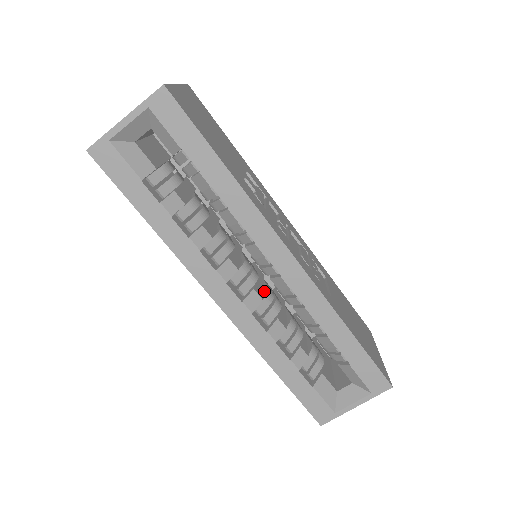
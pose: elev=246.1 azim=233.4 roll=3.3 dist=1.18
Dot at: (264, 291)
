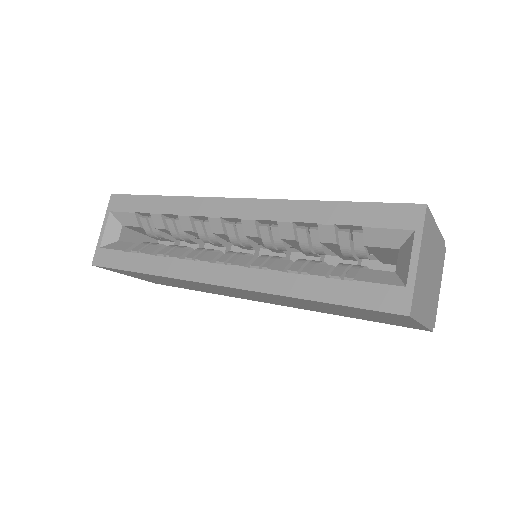
Dot at: occluded
